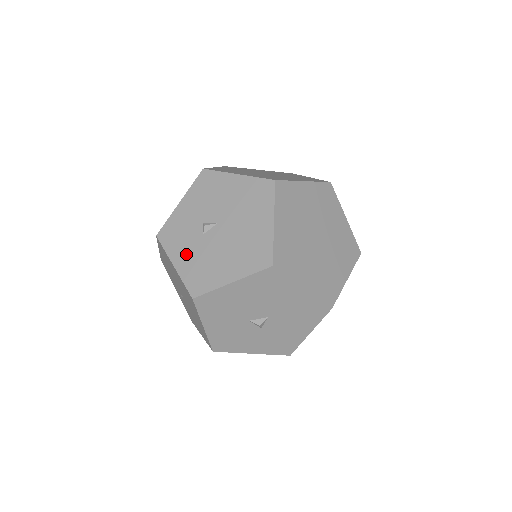
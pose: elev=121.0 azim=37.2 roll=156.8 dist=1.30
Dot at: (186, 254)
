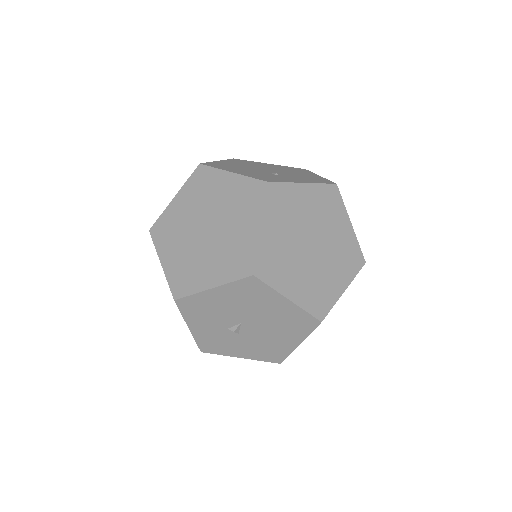
Dot at: (241, 349)
